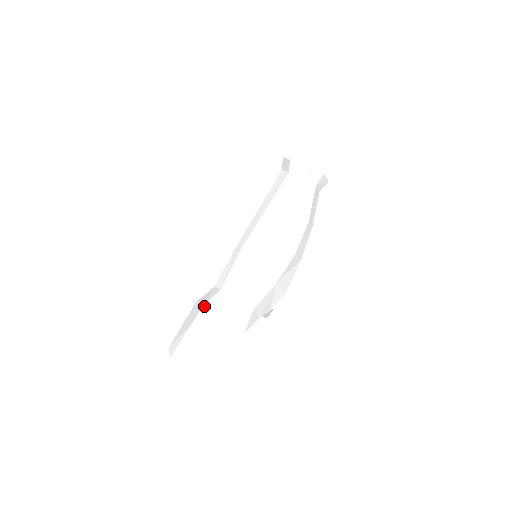
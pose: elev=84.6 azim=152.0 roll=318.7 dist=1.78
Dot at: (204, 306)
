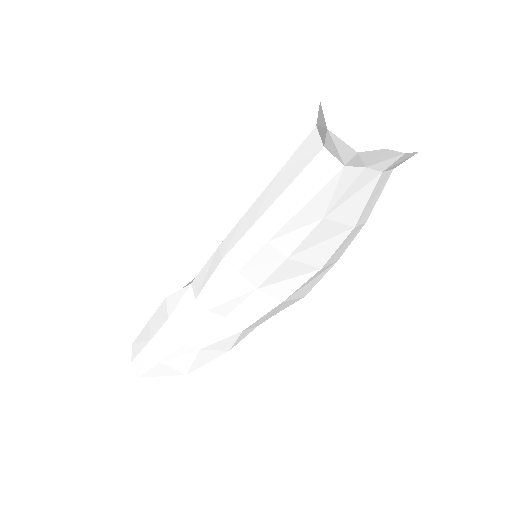
Dot at: (169, 321)
